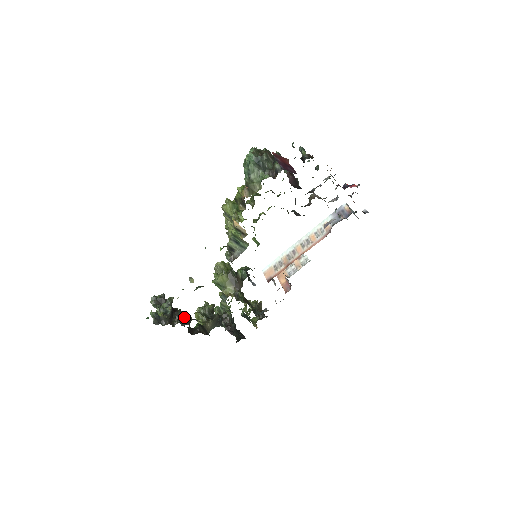
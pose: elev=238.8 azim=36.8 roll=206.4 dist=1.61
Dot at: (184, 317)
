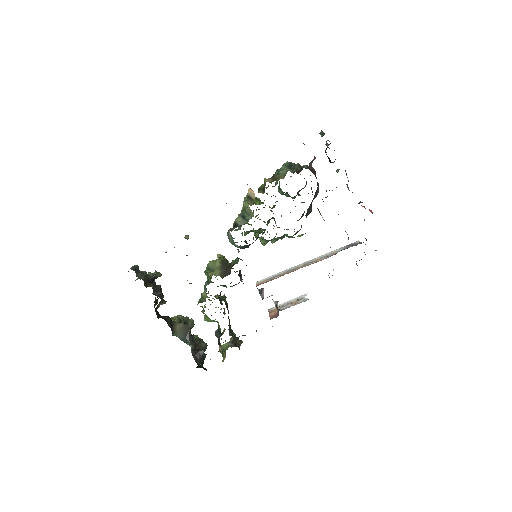
Dot at: (160, 291)
